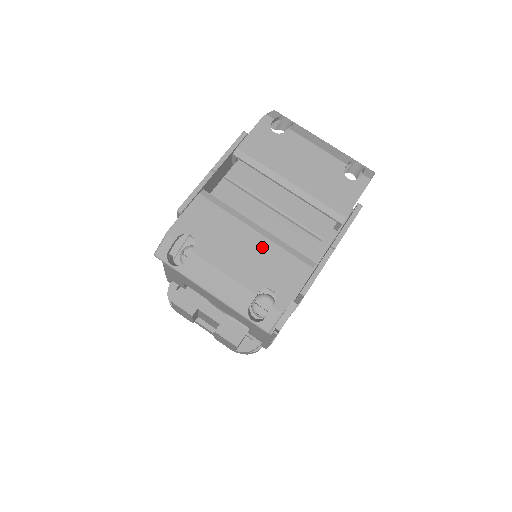
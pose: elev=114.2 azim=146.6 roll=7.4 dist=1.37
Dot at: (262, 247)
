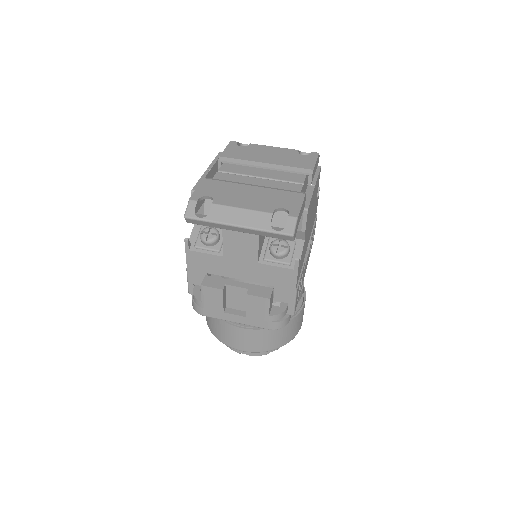
Dot at: (263, 192)
